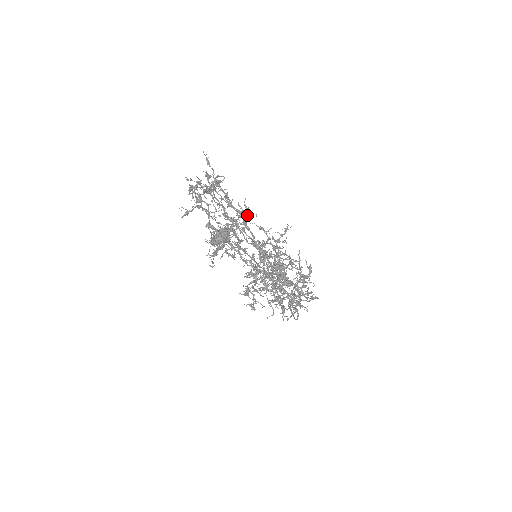
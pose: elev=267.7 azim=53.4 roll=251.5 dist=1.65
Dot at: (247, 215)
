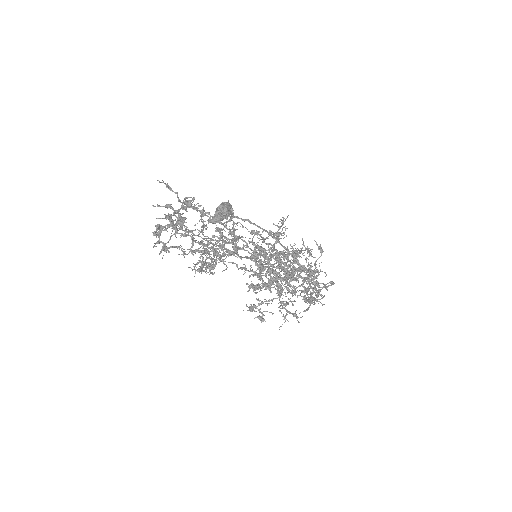
Dot at: occluded
